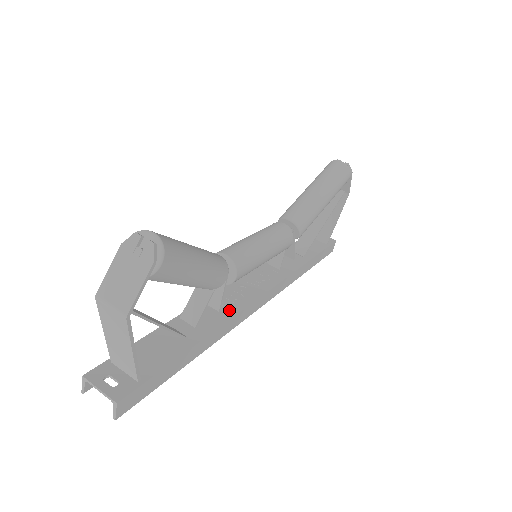
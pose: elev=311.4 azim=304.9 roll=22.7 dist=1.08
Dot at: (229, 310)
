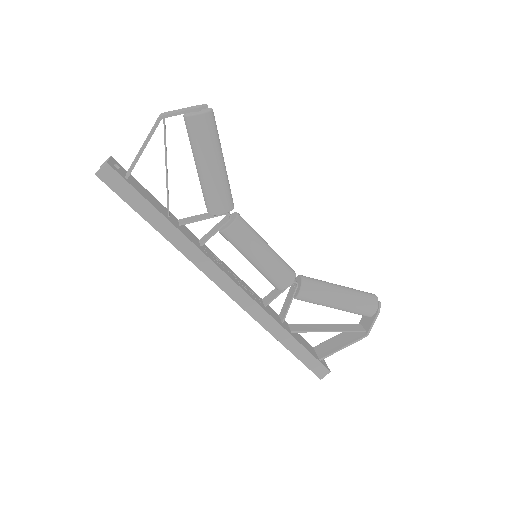
Dot at: (206, 253)
